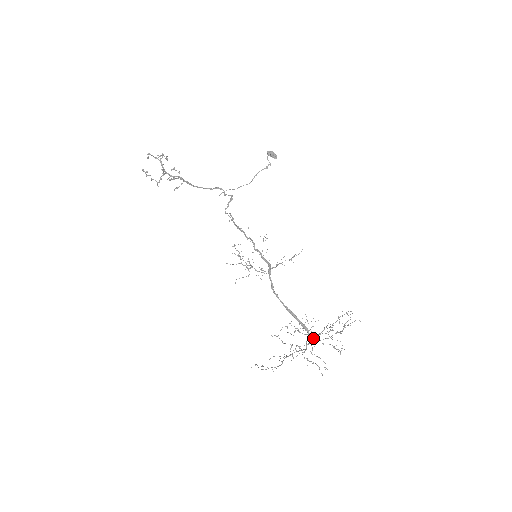
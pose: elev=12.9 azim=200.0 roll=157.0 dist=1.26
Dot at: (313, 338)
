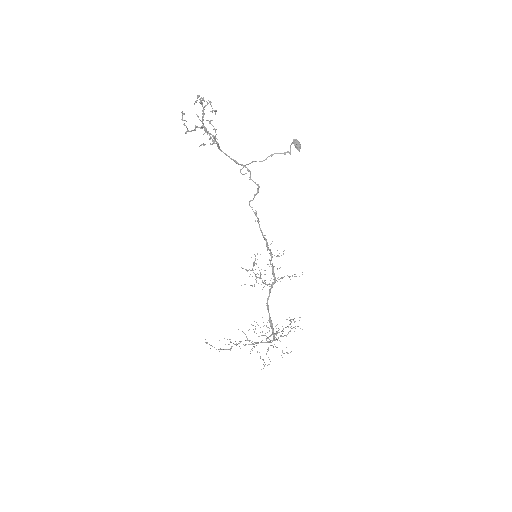
Dot at: occluded
